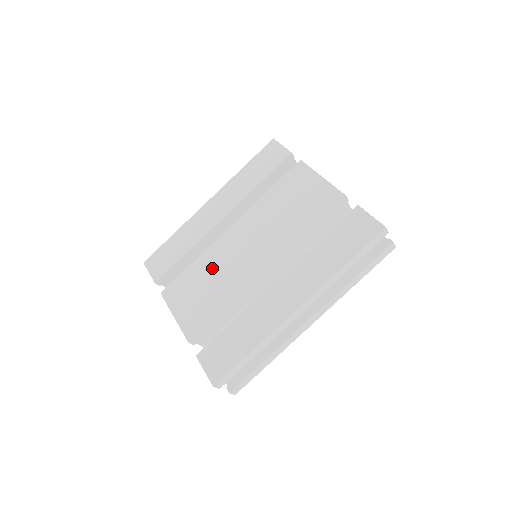
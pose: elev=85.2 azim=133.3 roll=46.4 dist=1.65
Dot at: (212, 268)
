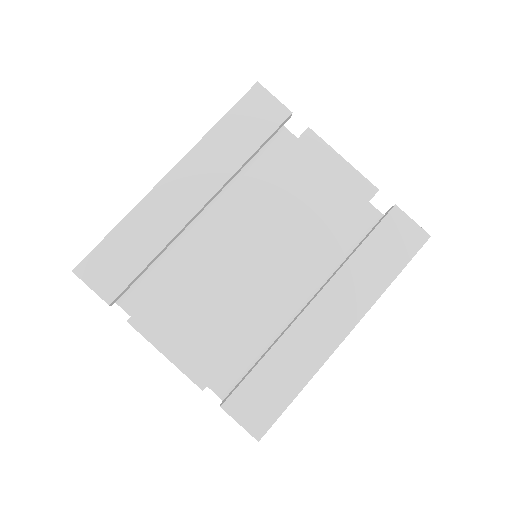
Dot at: (210, 282)
